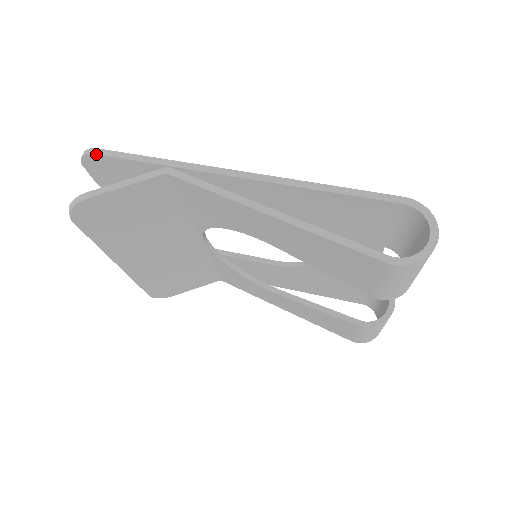
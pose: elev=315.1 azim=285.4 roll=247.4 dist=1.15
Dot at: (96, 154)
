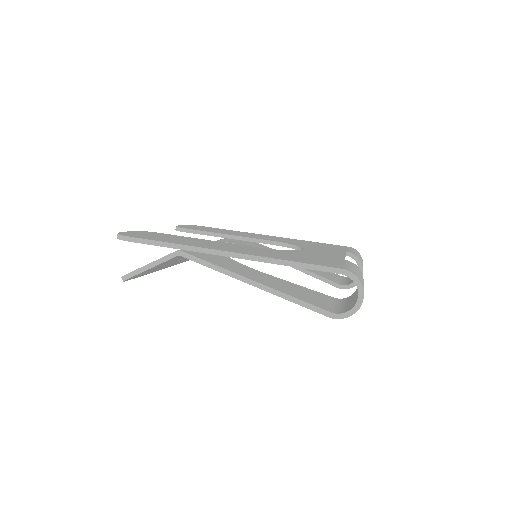
Dot at: occluded
